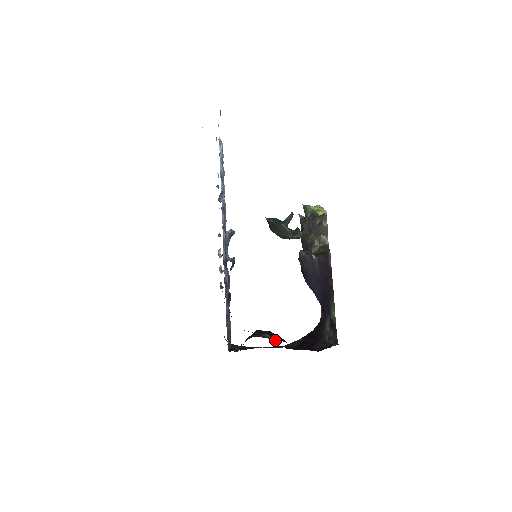
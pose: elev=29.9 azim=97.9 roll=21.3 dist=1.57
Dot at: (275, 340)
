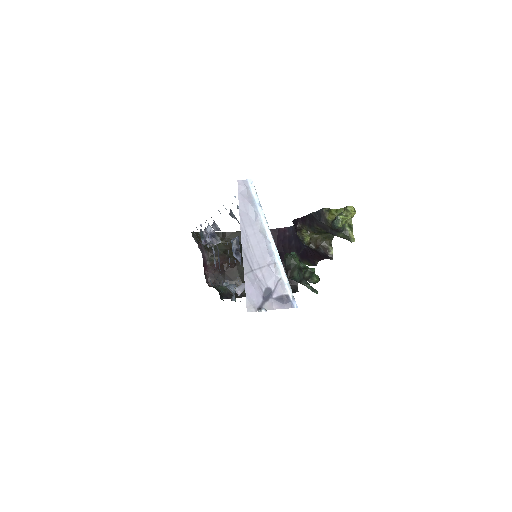
Dot at: occluded
